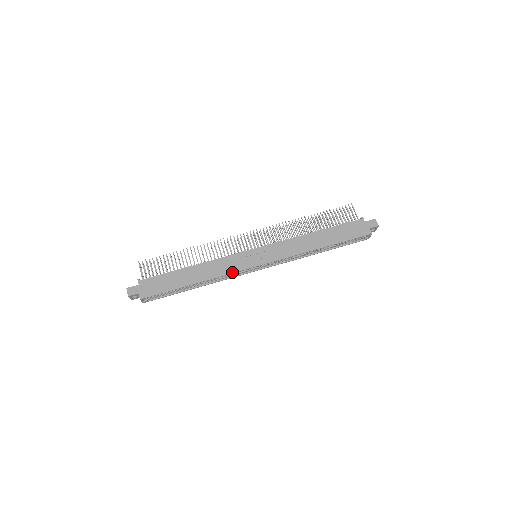
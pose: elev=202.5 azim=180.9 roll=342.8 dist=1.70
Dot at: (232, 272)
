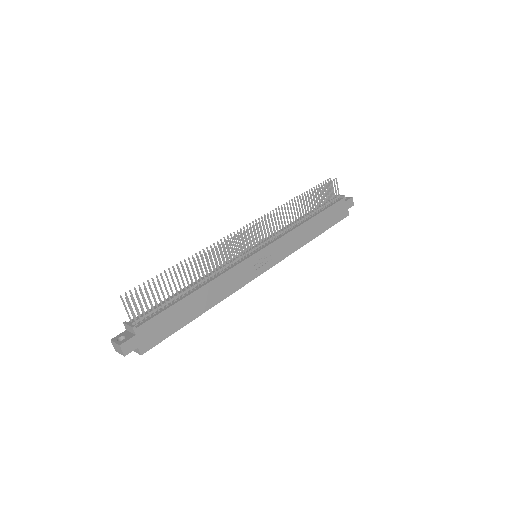
Dot at: (240, 287)
